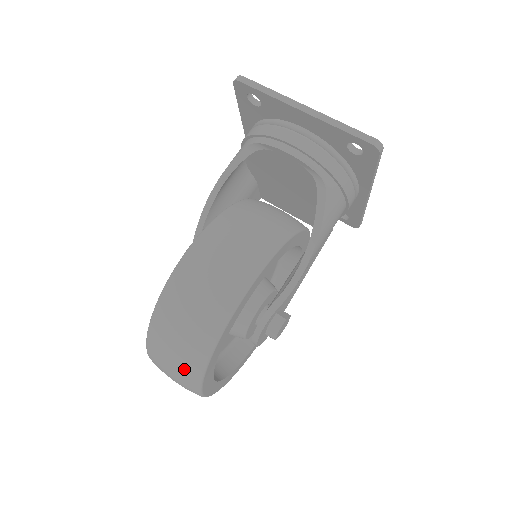
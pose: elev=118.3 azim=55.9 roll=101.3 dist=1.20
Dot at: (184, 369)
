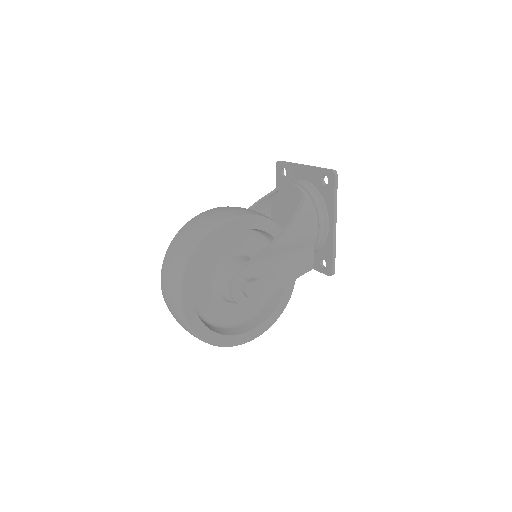
Dot at: (181, 255)
